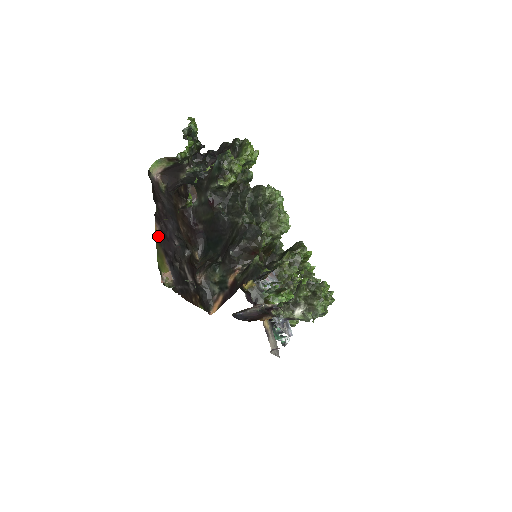
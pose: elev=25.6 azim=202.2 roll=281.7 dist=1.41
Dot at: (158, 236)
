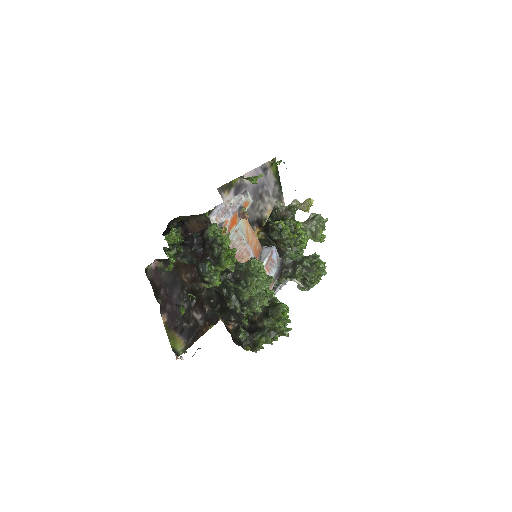
Dot at: (167, 323)
